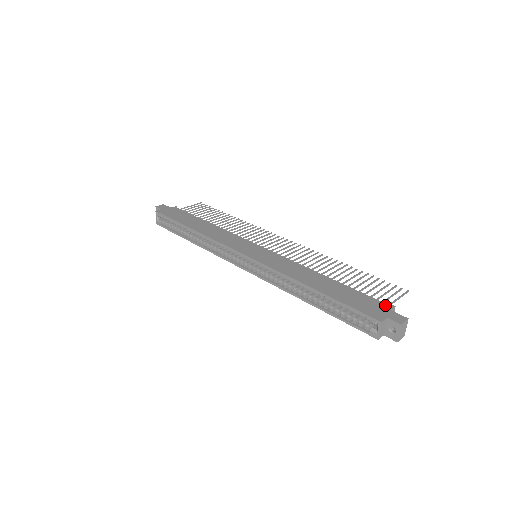
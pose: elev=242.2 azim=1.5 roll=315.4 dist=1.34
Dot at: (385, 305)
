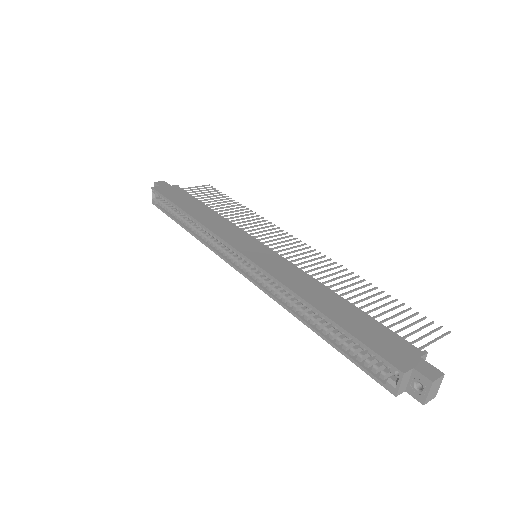
Dot at: (413, 348)
